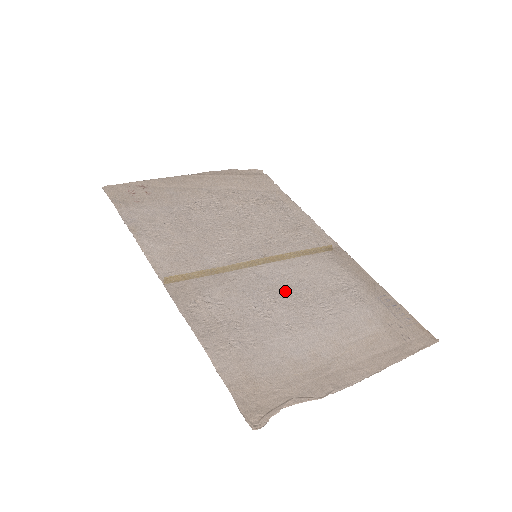
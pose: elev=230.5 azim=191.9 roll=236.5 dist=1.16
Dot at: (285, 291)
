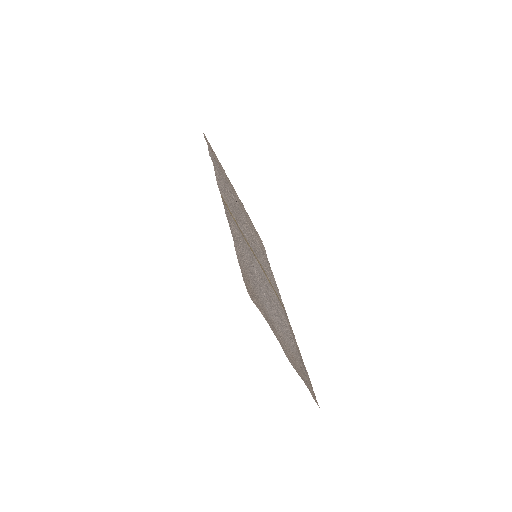
Dot at: (265, 285)
